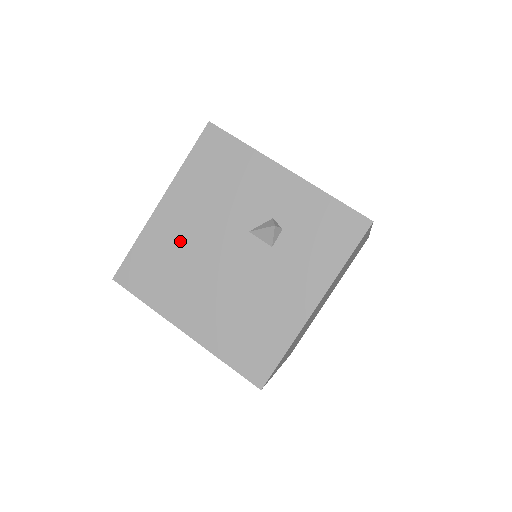
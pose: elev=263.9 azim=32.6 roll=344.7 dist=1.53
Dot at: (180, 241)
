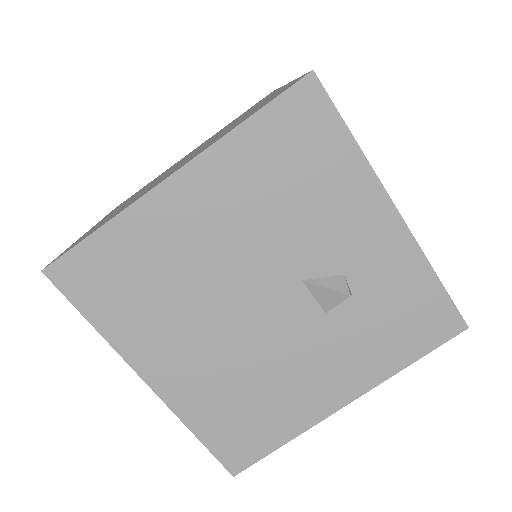
Dot at: (186, 254)
